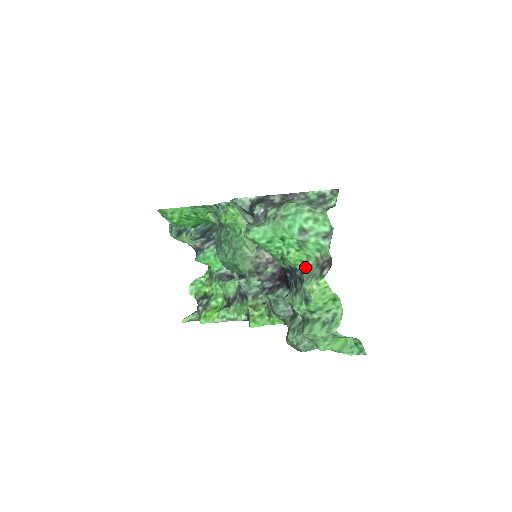
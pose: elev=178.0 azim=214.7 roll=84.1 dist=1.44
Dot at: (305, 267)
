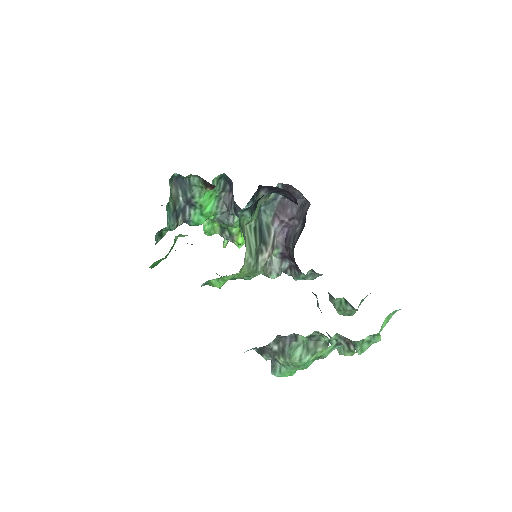
Dot at: (331, 341)
